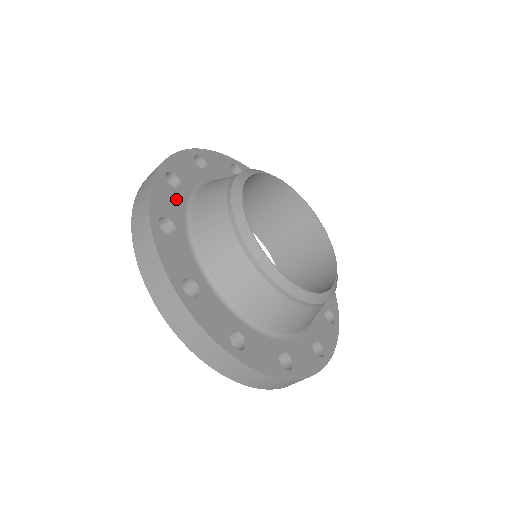
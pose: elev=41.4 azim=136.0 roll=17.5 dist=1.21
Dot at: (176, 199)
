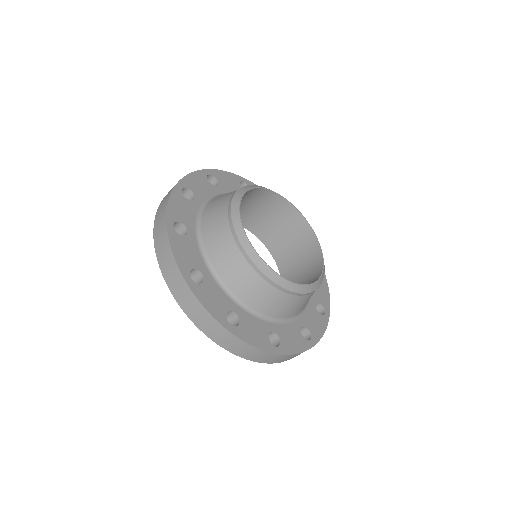
Dot at: (207, 188)
